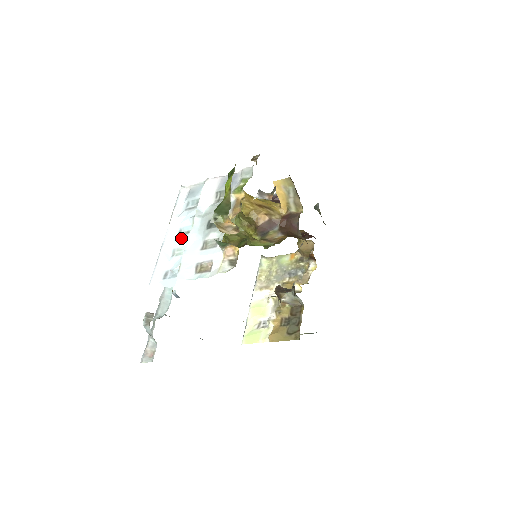
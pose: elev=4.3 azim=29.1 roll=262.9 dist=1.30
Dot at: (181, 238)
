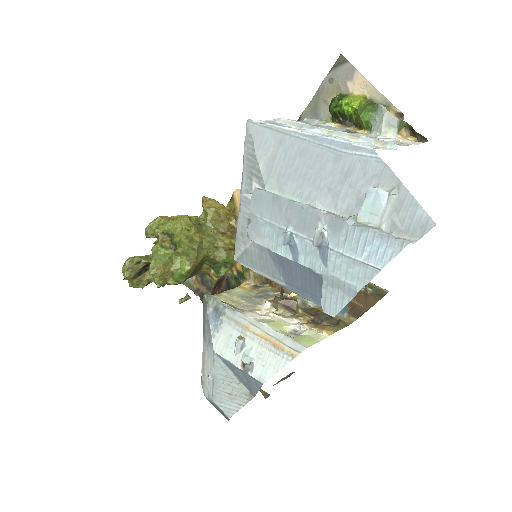
Dot at: (329, 136)
